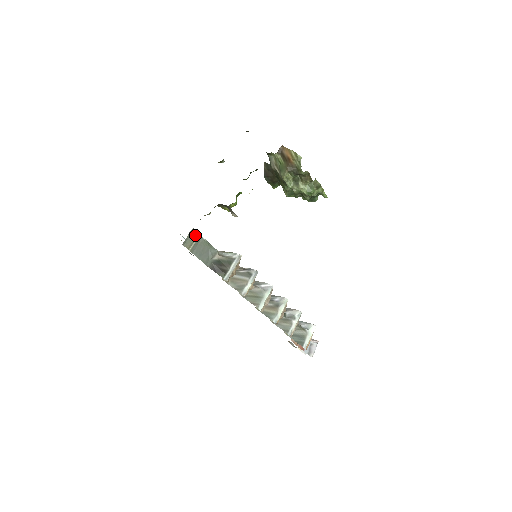
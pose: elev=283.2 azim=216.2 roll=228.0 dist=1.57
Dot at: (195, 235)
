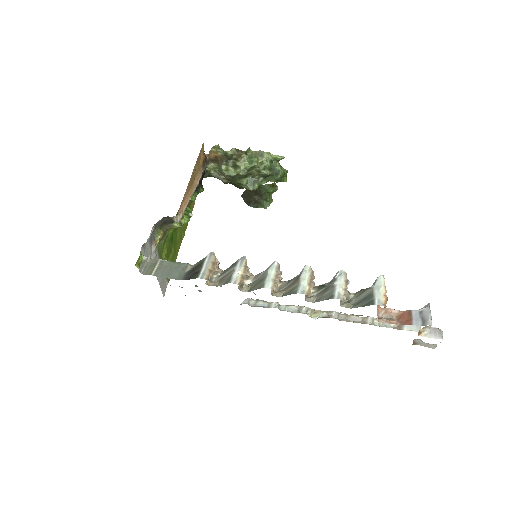
Dot at: (155, 262)
